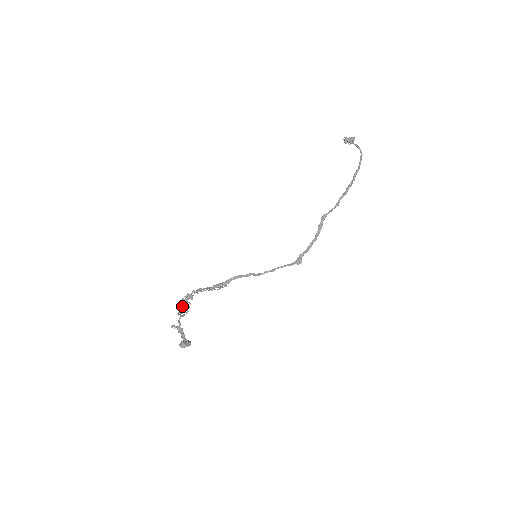
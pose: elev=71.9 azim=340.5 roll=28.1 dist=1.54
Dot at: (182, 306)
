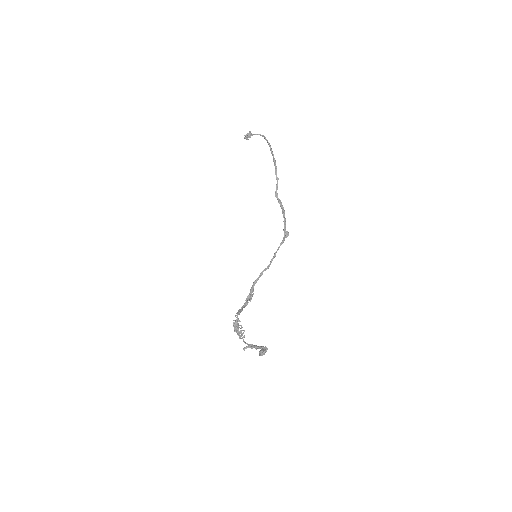
Dot at: (237, 331)
